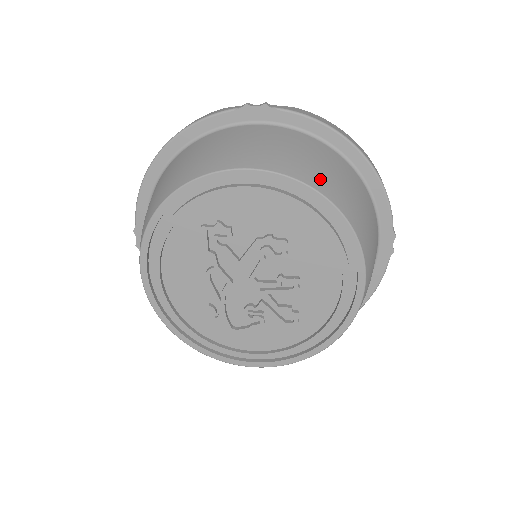
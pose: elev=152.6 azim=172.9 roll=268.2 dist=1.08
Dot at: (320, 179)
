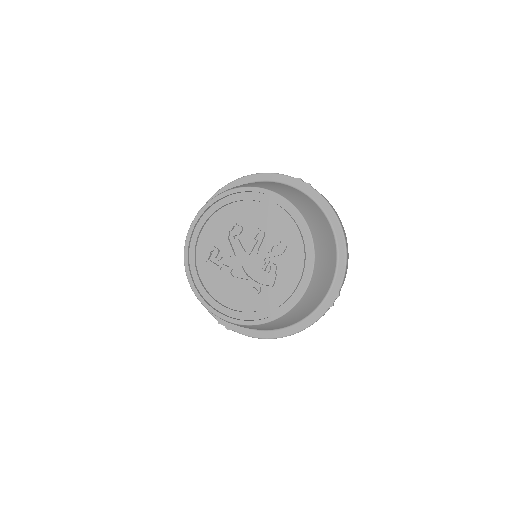
Dot at: occluded
